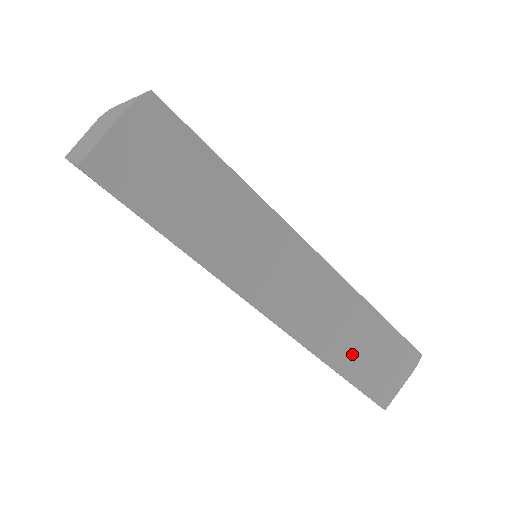
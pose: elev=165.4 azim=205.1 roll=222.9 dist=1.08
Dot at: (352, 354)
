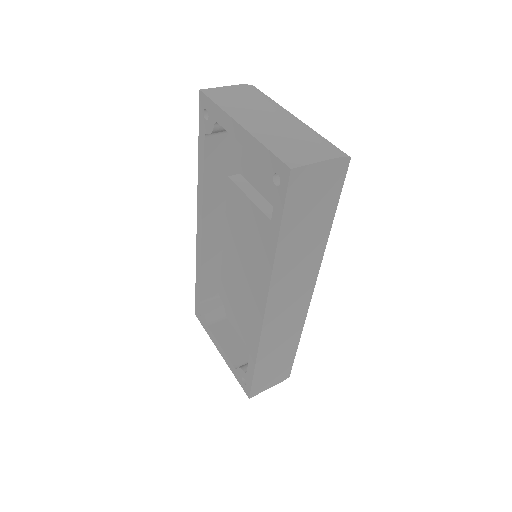
Dot at: (270, 357)
